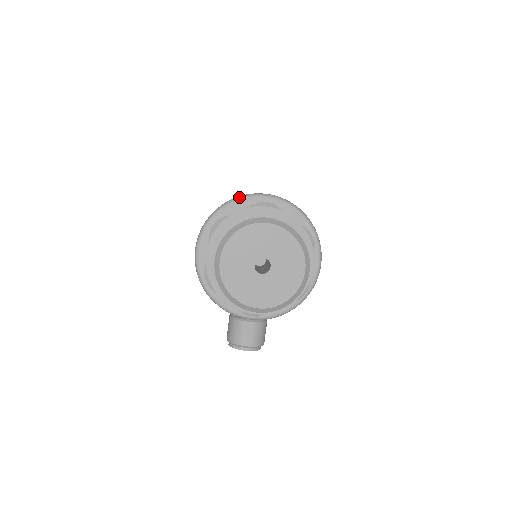
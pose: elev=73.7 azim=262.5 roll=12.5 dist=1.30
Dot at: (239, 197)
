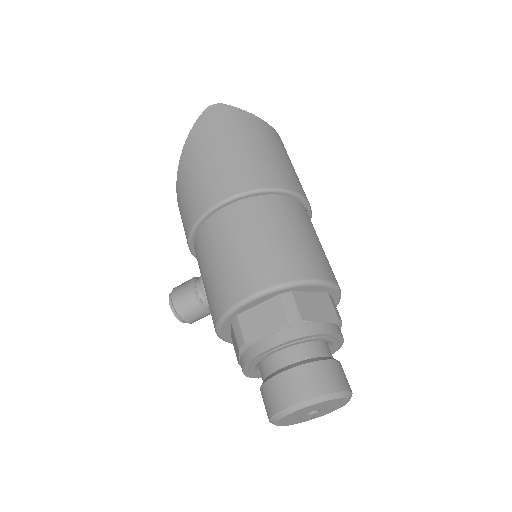
Dot at: (323, 283)
